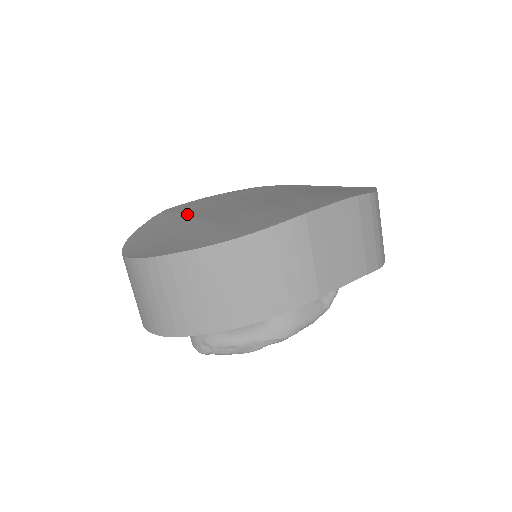
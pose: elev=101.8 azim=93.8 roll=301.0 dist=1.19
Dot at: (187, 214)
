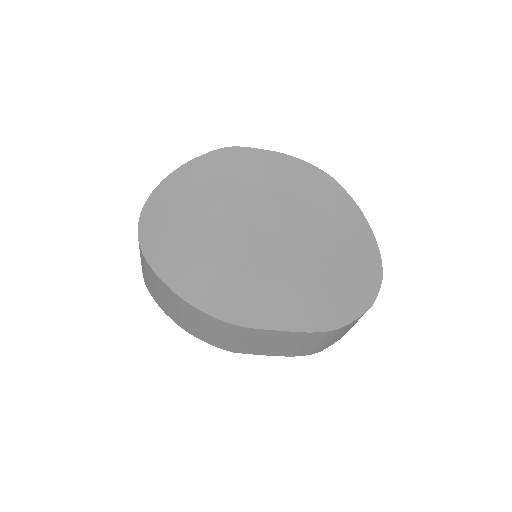
Dot at: (228, 186)
